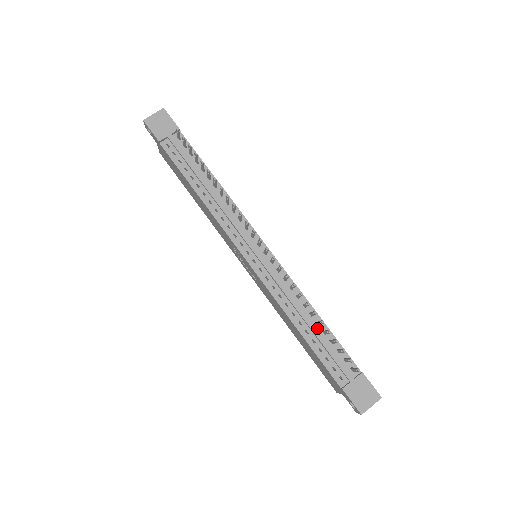
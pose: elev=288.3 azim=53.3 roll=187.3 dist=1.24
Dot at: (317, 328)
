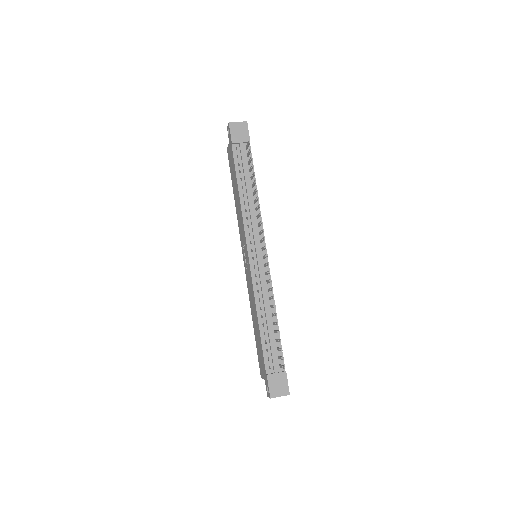
Dot at: (272, 326)
